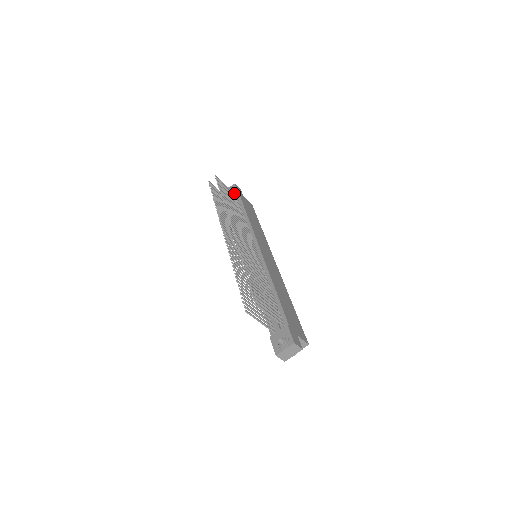
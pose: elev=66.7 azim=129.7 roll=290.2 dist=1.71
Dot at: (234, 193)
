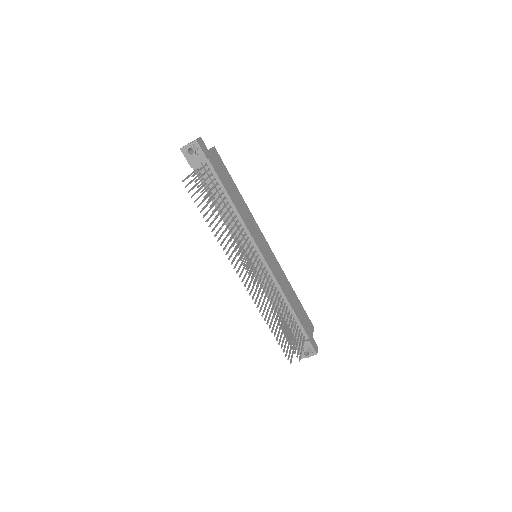
Dot at: (202, 160)
